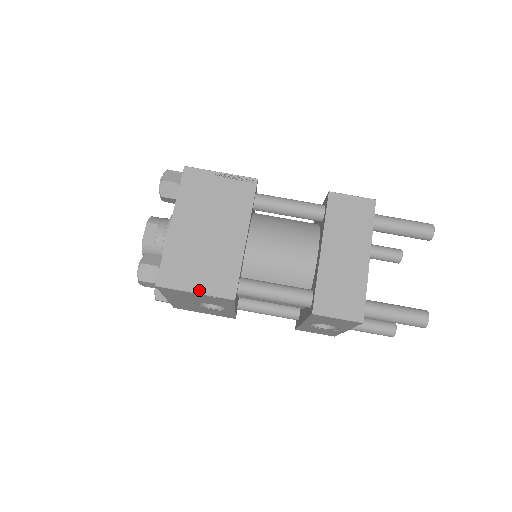
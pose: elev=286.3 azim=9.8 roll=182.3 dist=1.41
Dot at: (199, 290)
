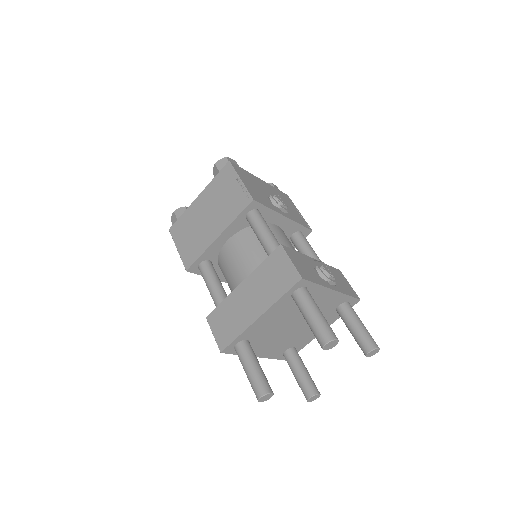
Dot at: (179, 249)
